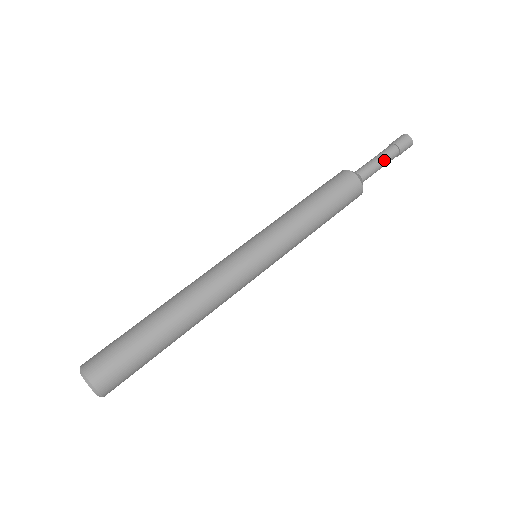
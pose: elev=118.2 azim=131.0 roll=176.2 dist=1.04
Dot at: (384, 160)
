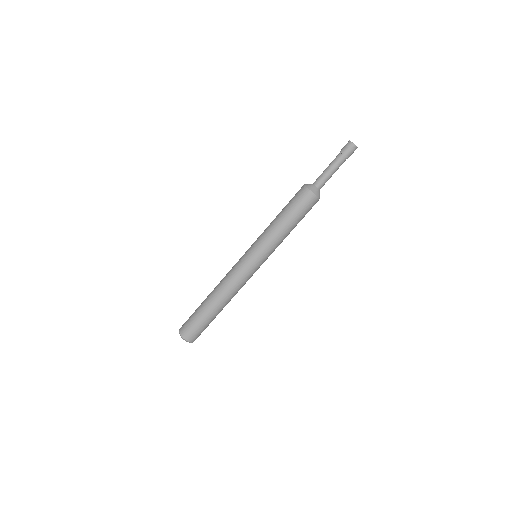
Dot at: (335, 170)
